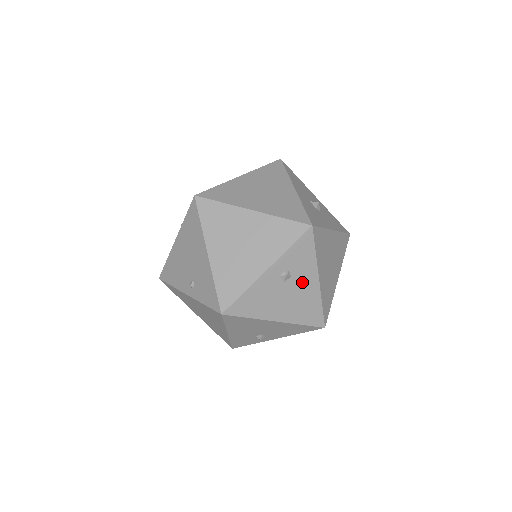
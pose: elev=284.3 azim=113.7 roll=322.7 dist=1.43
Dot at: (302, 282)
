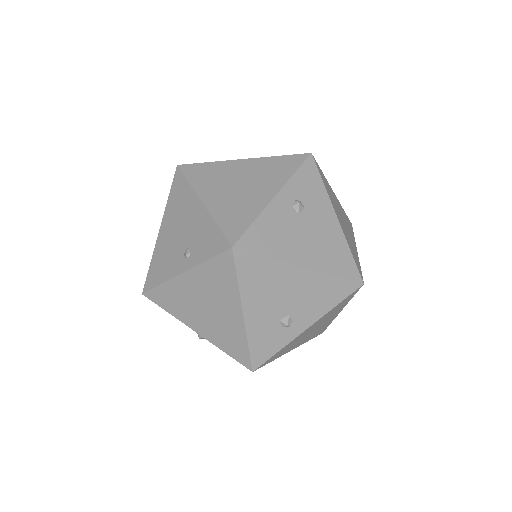
Dot at: (319, 217)
